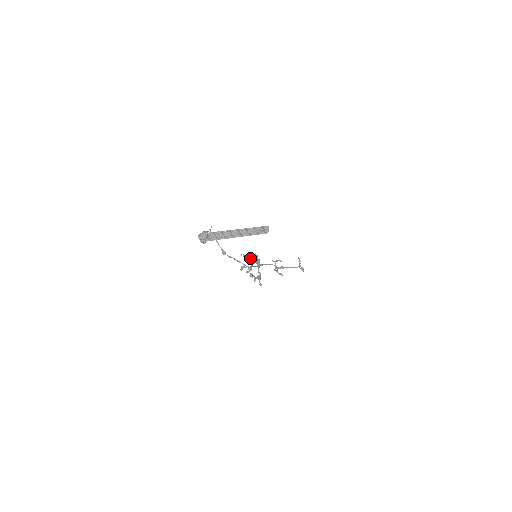
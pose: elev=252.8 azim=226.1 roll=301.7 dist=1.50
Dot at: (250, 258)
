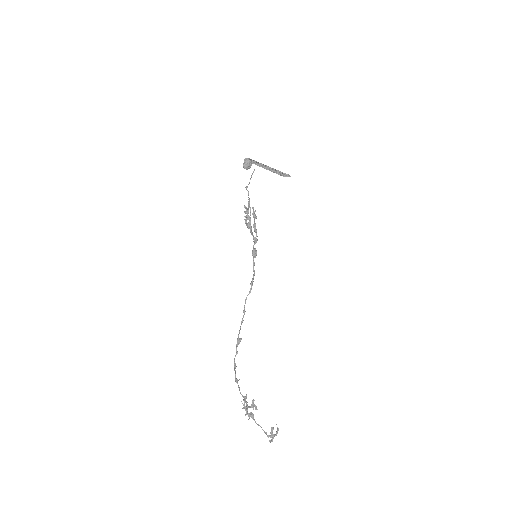
Dot at: (256, 217)
